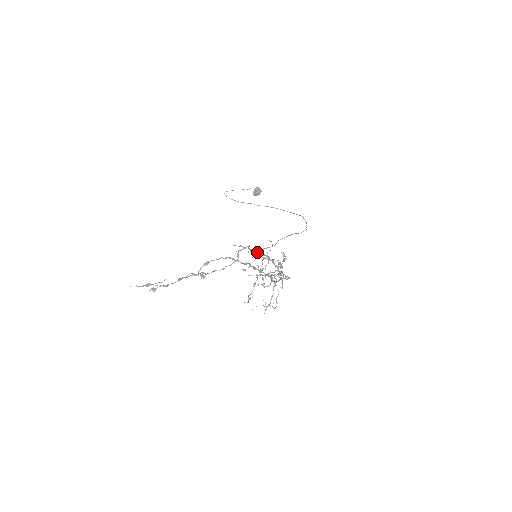
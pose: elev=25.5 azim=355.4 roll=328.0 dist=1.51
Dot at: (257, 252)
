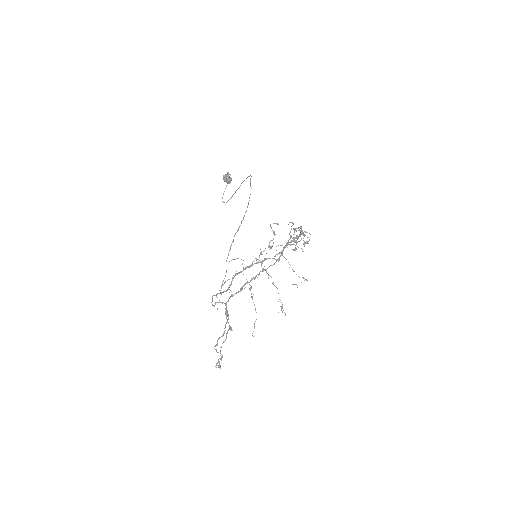
Dot at: occluded
